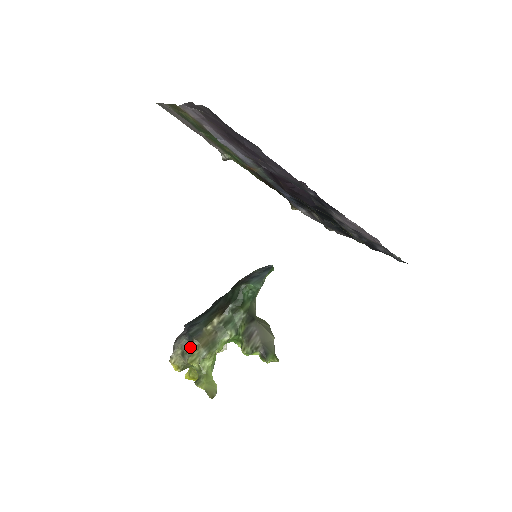
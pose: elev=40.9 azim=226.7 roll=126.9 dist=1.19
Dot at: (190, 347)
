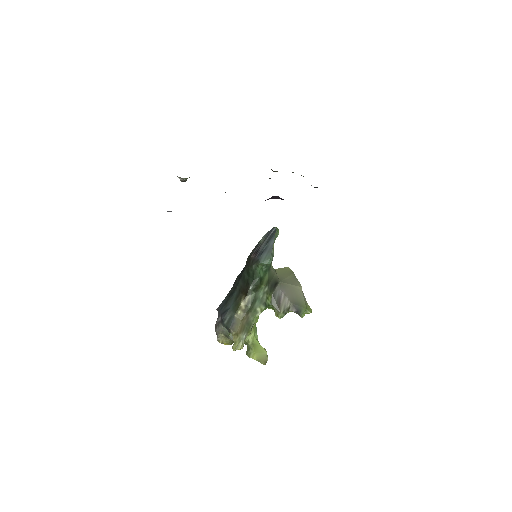
Dot at: occluded
